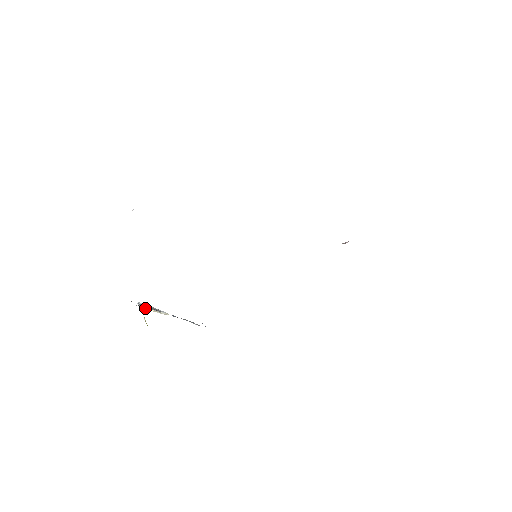
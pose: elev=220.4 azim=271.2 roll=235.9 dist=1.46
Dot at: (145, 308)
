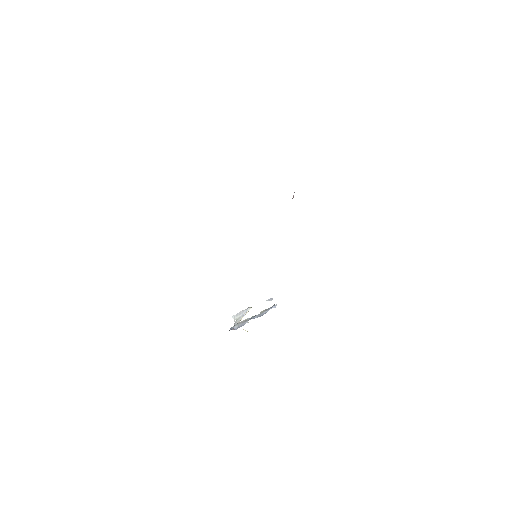
Dot at: occluded
